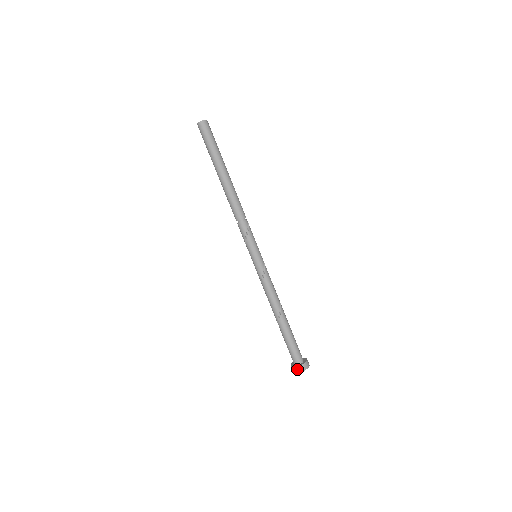
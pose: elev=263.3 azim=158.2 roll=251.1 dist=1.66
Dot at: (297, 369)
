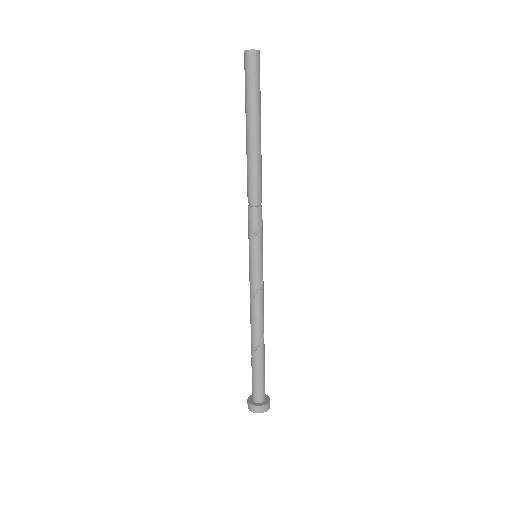
Dot at: (265, 408)
